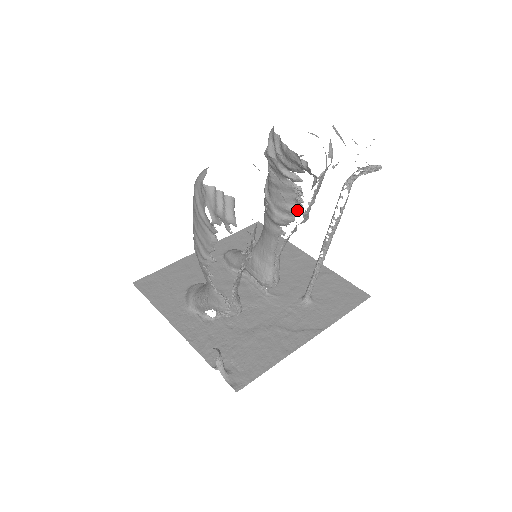
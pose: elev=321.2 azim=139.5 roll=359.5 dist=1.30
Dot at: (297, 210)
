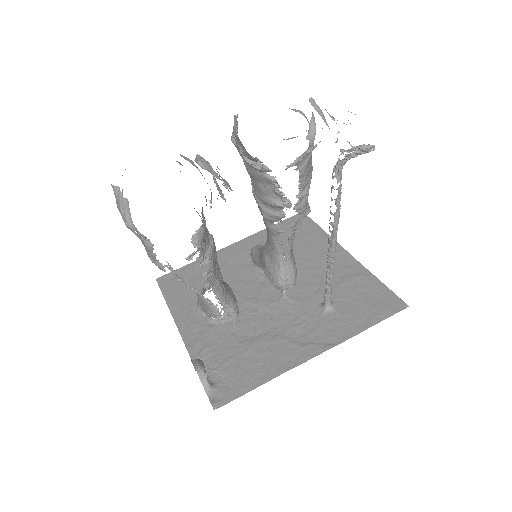
Dot at: (281, 204)
